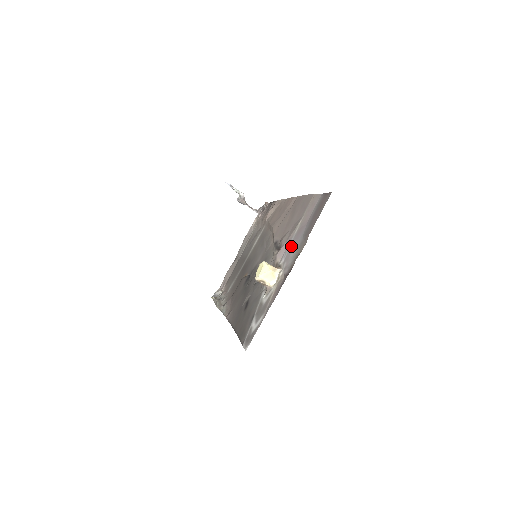
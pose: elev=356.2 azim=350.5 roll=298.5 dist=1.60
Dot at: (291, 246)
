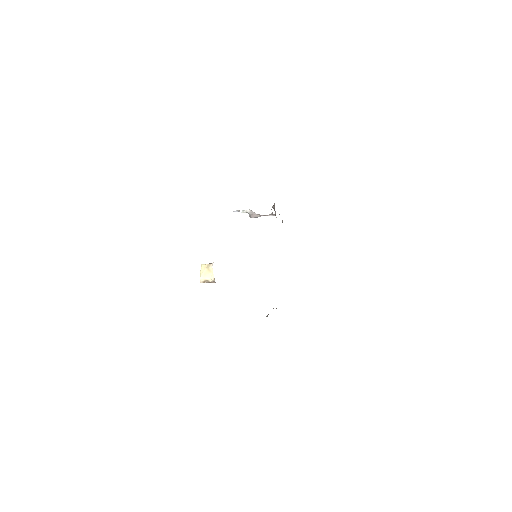
Dot at: occluded
